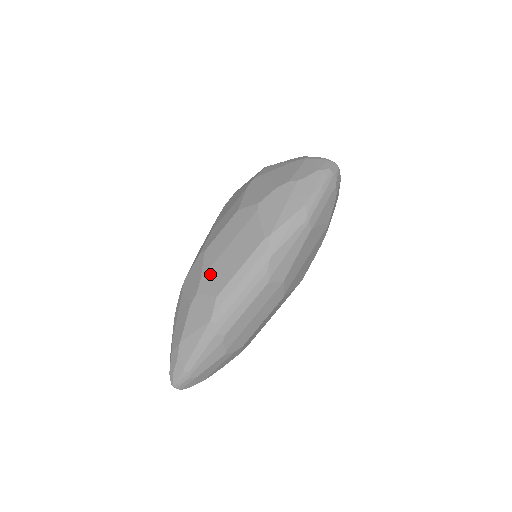
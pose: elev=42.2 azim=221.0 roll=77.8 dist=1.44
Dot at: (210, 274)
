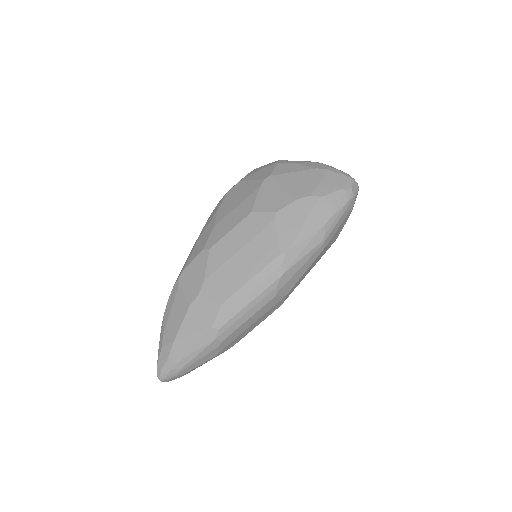
Dot at: (215, 278)
